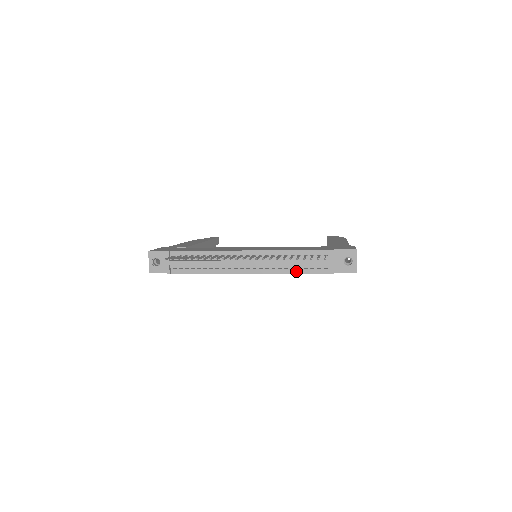
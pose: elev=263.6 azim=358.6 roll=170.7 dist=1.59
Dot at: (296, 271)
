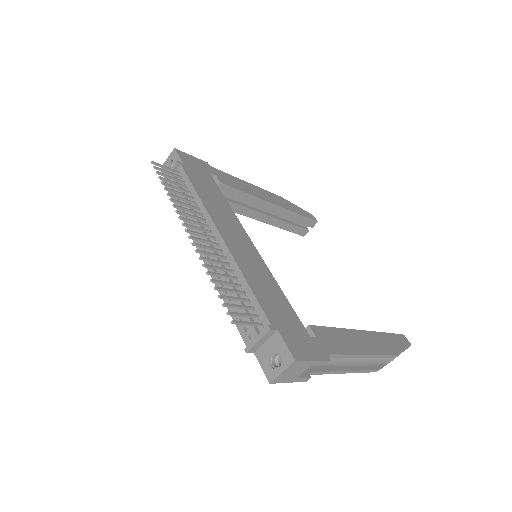
Dot at: occluded
